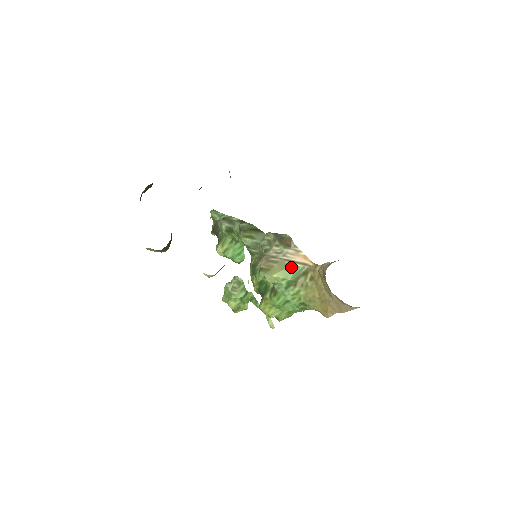
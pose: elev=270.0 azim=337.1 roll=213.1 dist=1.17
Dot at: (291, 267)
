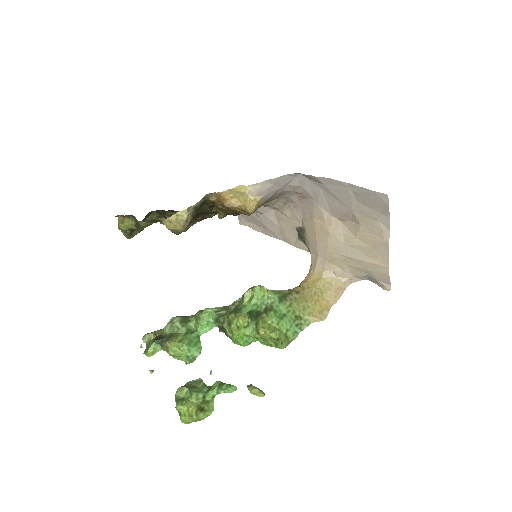
Dot at: (275, 291)
